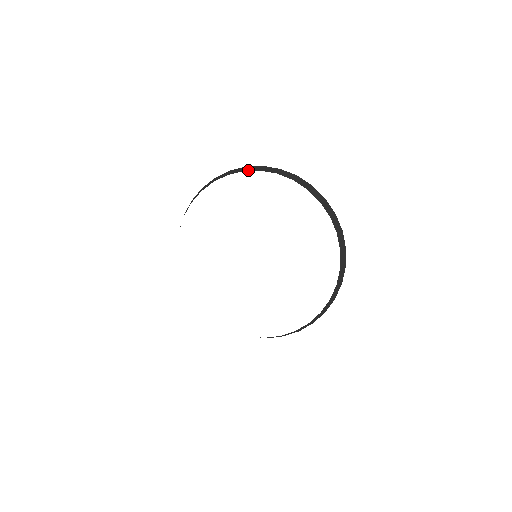
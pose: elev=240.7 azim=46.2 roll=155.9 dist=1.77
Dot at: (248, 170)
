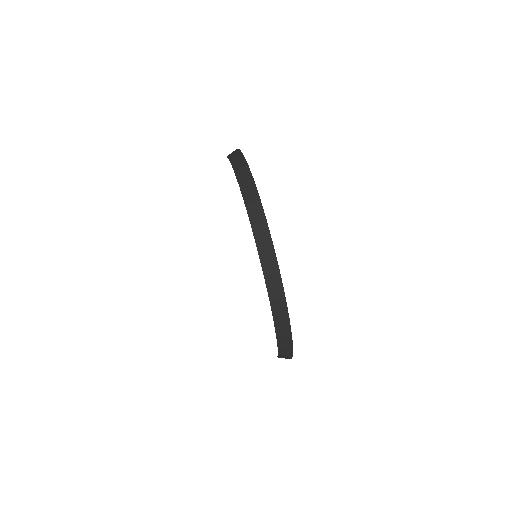
Dot at: (229, 157)
